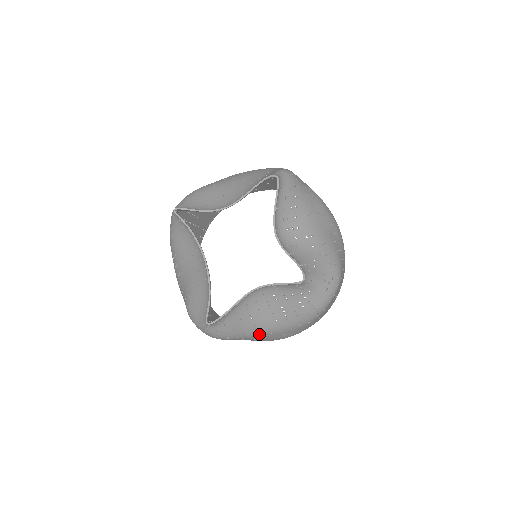
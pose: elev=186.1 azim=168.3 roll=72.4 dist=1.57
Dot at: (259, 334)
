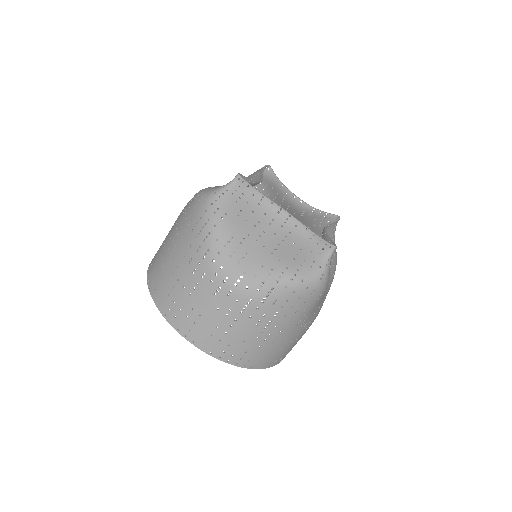
Dot at: (324, 294)
